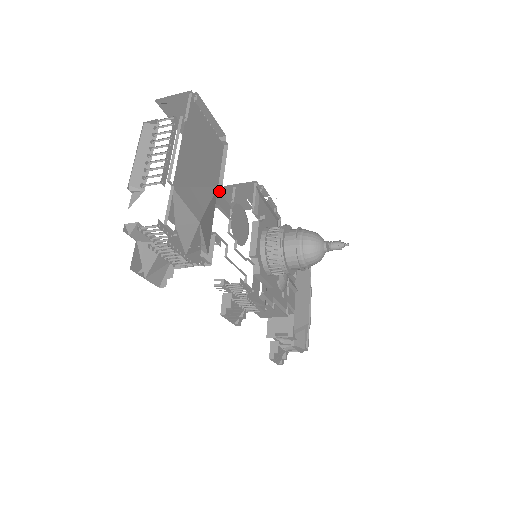
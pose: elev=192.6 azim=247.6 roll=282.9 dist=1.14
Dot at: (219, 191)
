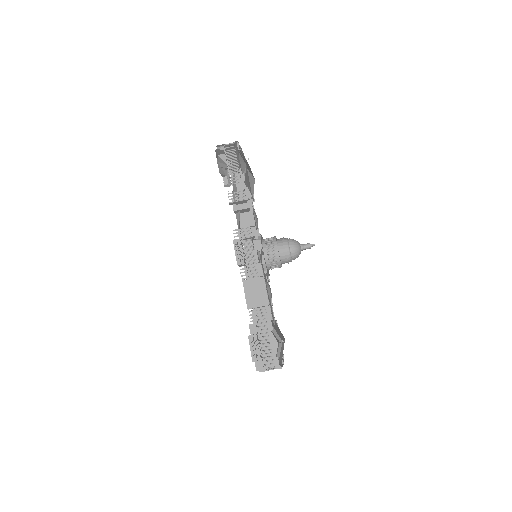
Dot at: occluded
